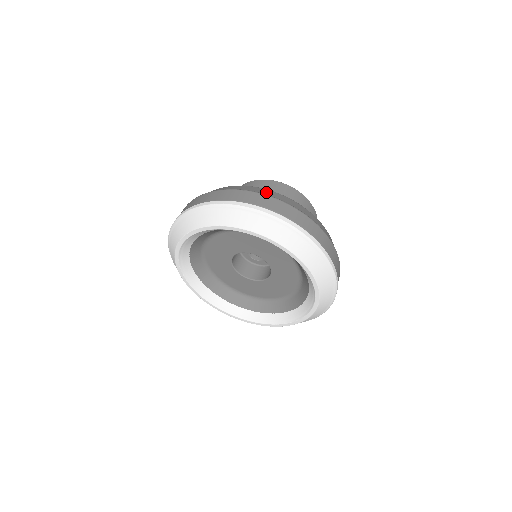
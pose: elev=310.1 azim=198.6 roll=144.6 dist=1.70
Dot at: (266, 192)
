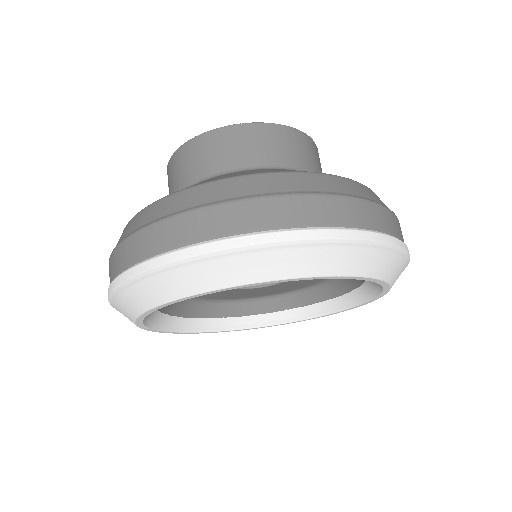
Dot at: (272, 184)
